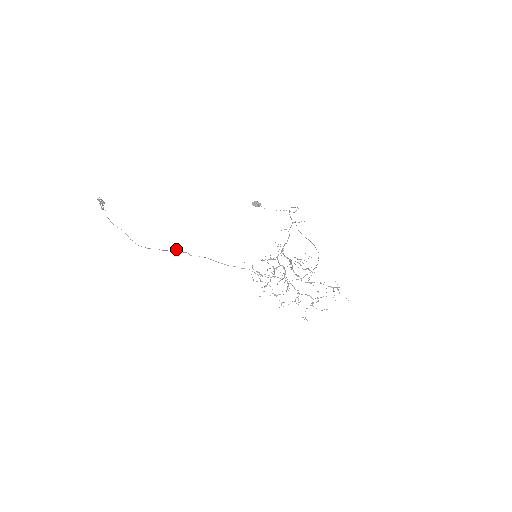
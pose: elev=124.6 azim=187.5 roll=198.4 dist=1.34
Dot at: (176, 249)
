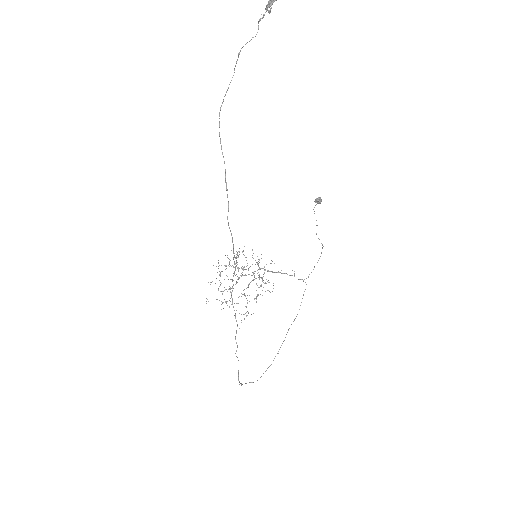
Dot at: occluded
